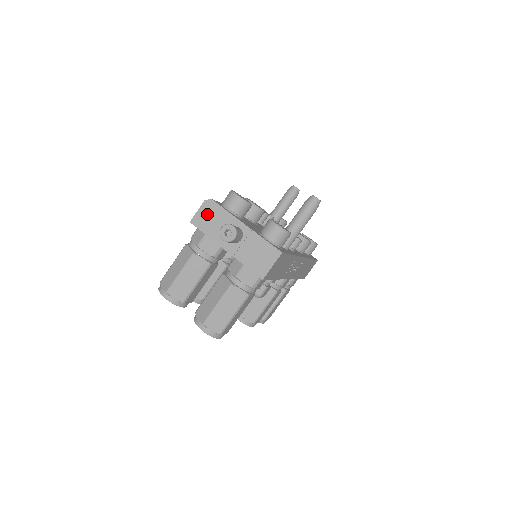
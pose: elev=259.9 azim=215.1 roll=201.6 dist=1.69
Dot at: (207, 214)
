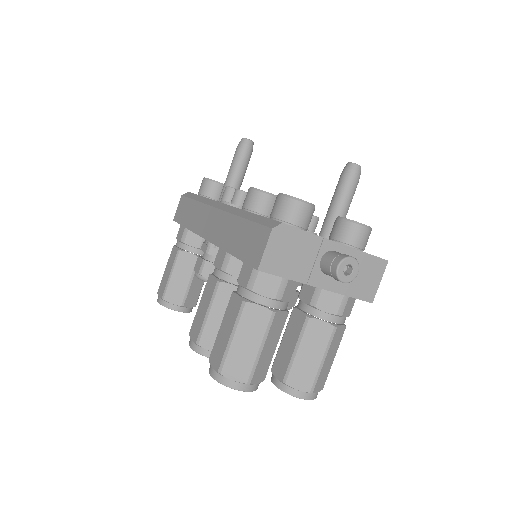
Dot at: (282, 248)
